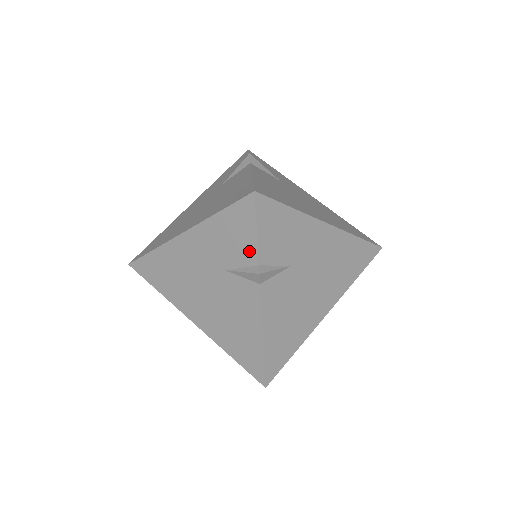
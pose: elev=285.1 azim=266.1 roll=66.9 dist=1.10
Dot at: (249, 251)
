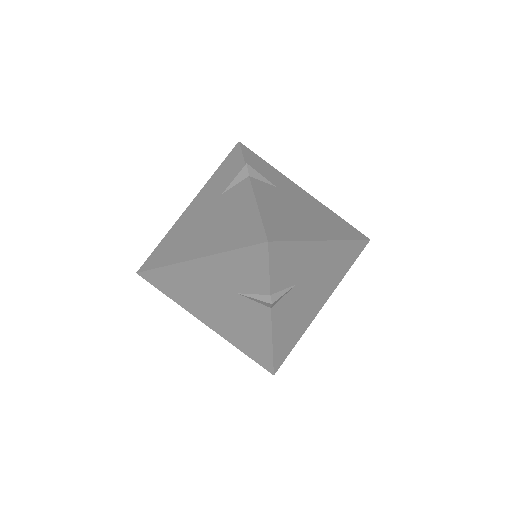
Dot at: (239, 168)
